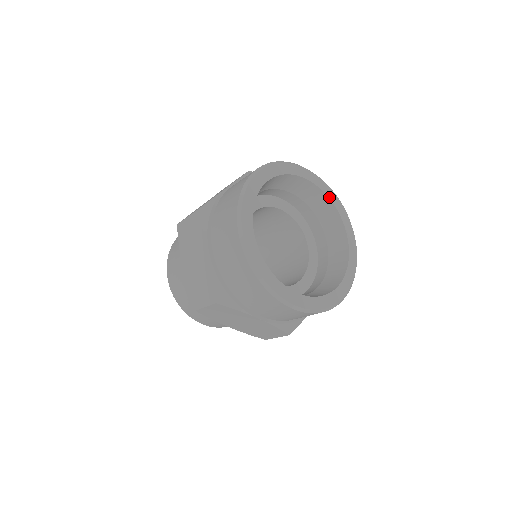
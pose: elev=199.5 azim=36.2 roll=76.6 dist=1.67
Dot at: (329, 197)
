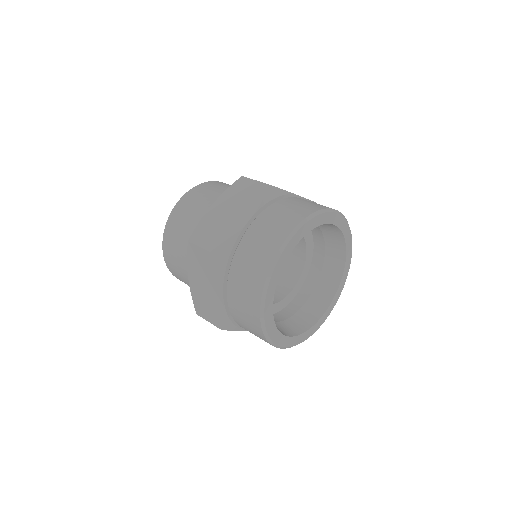
Dot at: (342, 231)
